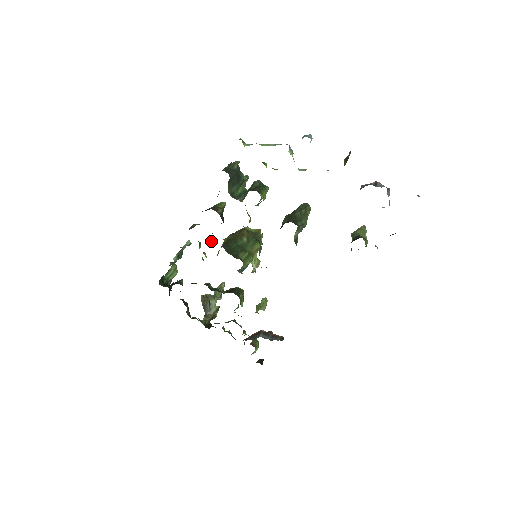
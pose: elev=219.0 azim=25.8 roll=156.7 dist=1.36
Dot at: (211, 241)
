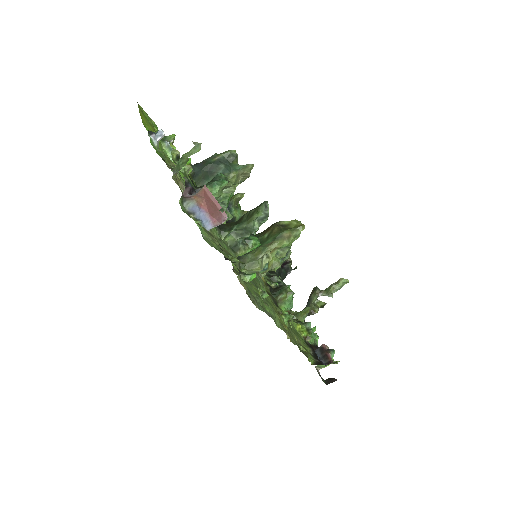
Dot at: occluded
